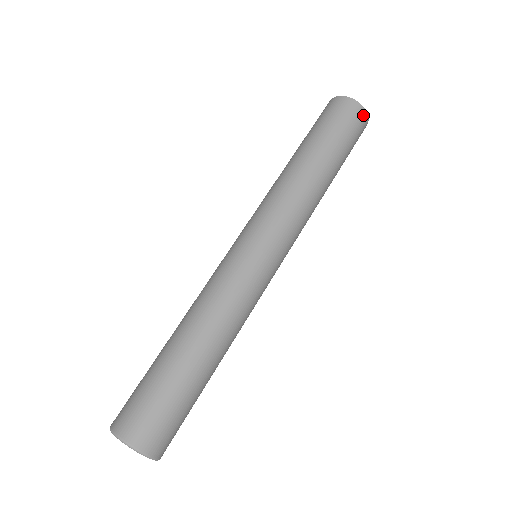
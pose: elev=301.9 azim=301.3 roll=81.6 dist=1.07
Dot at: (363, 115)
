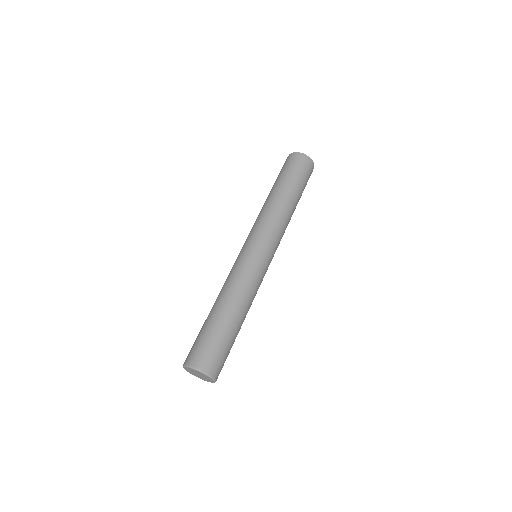
Dot at: (311, 163)
